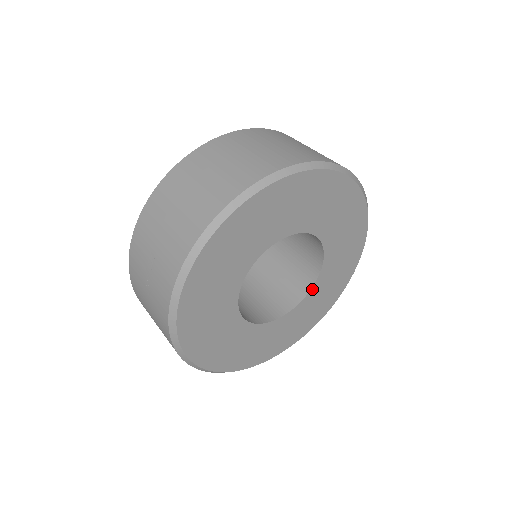
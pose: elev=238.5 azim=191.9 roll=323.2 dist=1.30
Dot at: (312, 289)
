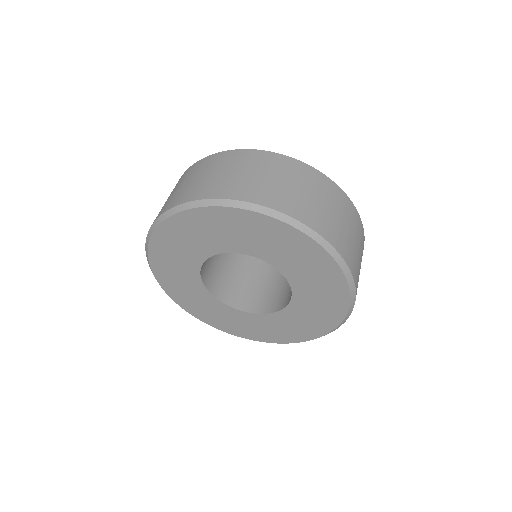
Dot at: (294, 295)
